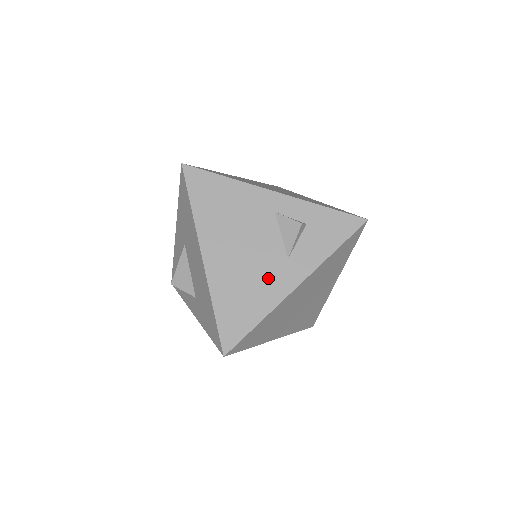
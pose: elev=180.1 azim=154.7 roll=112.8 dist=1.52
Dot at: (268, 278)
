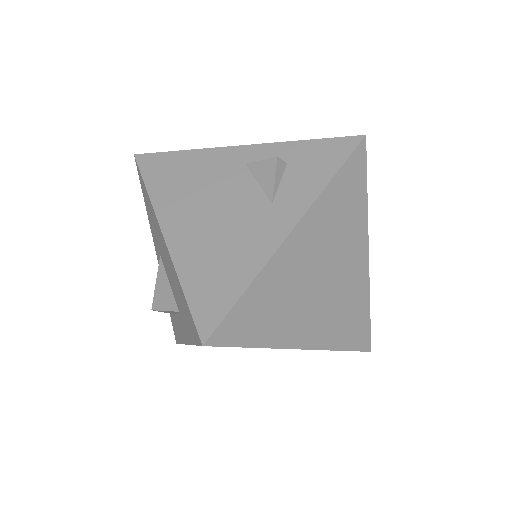
Dot at: (250, 232)
